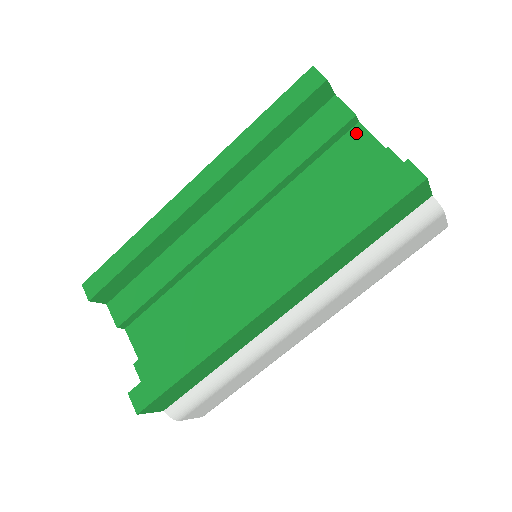
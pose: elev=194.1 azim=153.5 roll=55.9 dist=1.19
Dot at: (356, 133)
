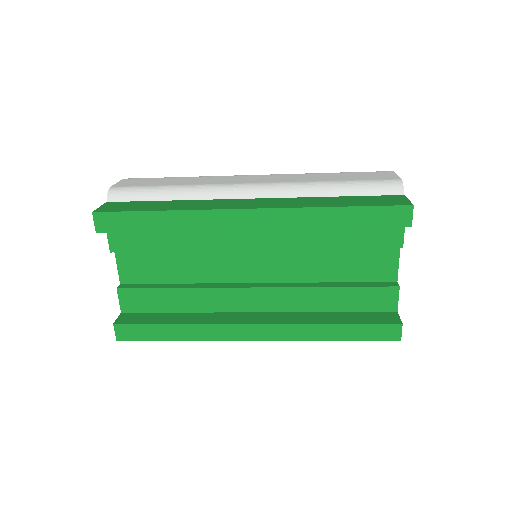
Dot at: (391, 251)
